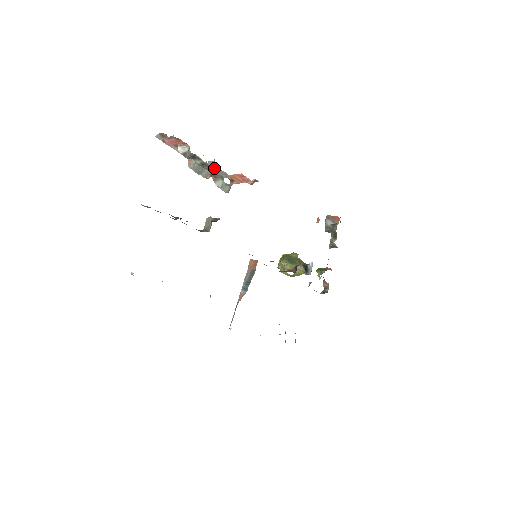
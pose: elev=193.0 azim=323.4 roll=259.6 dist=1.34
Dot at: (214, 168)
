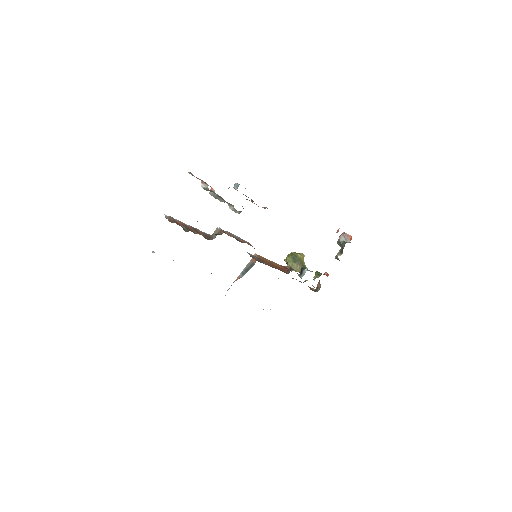
Dot at: (237, 190)
